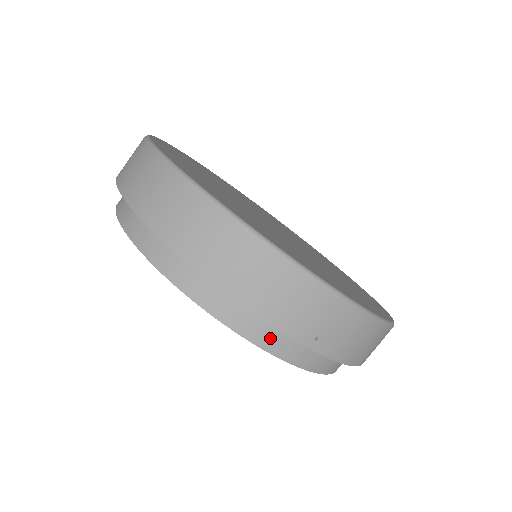
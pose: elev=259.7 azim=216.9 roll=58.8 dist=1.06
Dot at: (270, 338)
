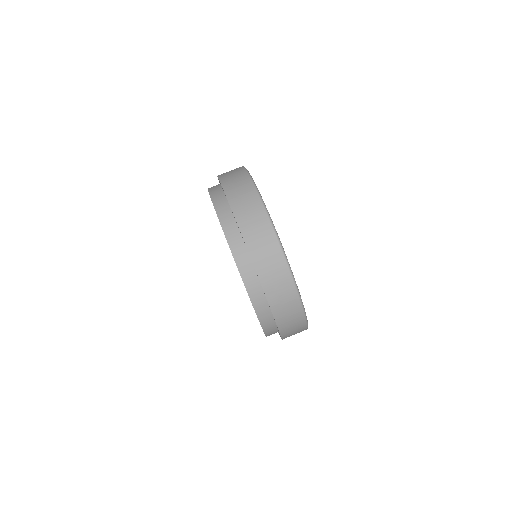
Dot at: (271, 331)
